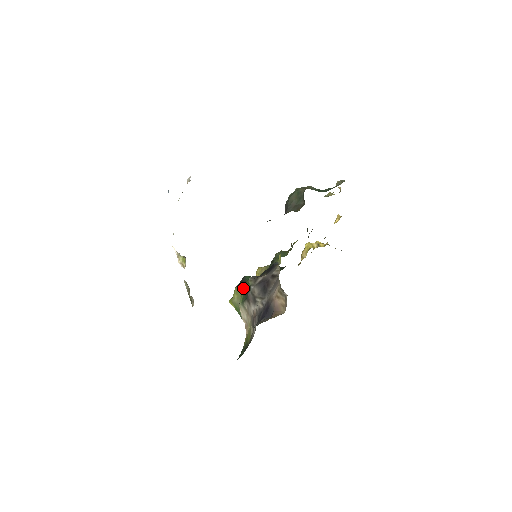
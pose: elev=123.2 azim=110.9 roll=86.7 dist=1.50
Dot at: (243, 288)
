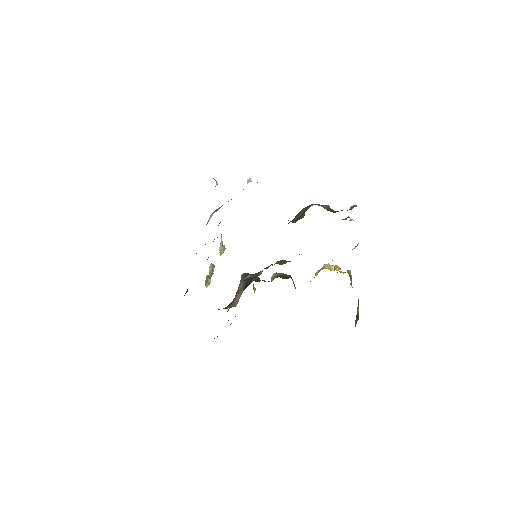
Dot at: occluded
